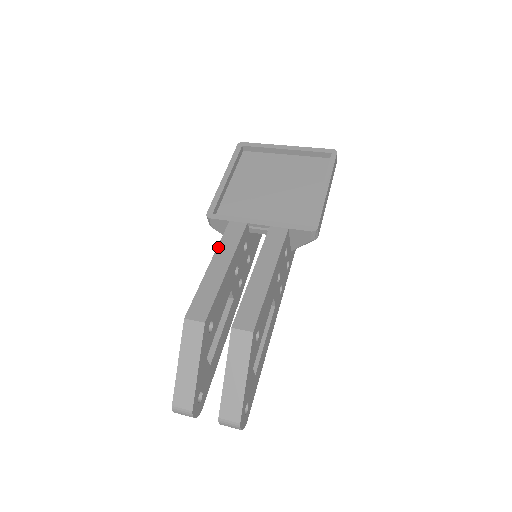
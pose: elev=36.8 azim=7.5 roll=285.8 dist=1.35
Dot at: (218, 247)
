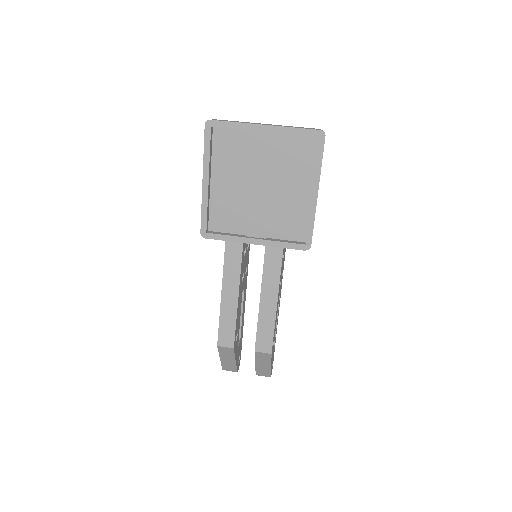
Dot at: (223, 275)
